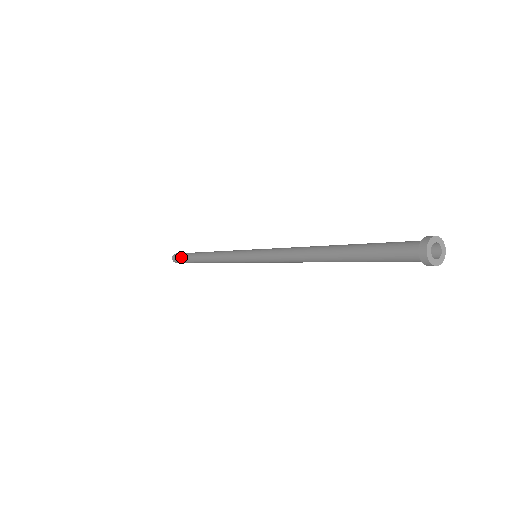
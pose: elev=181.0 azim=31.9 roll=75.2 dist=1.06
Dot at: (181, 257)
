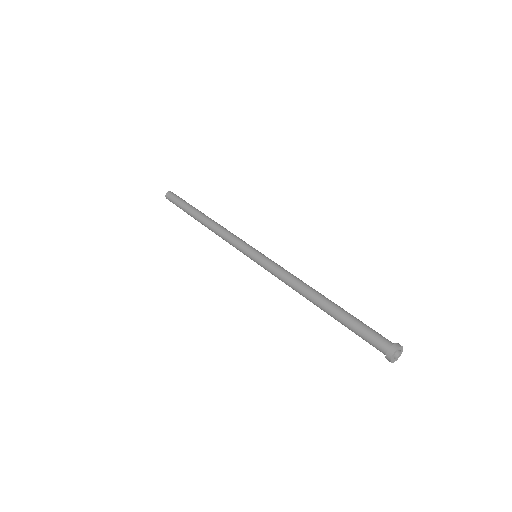
Dot at: (177, 203)
